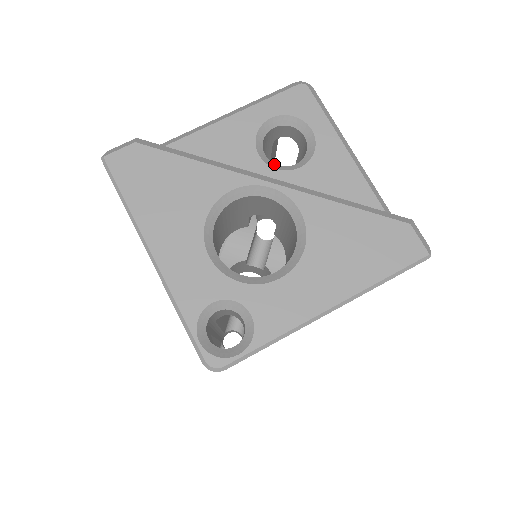
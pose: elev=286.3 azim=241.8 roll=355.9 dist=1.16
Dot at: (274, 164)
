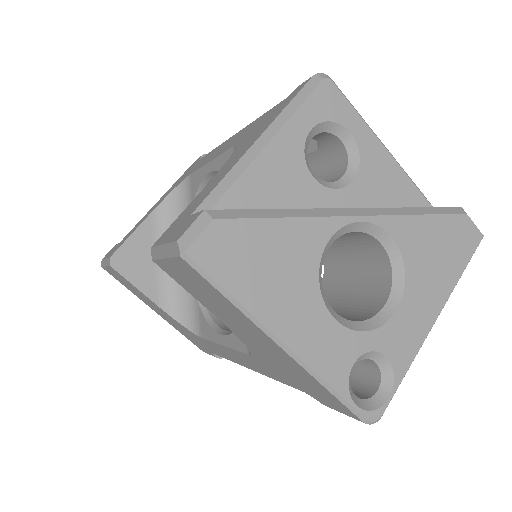
Dot at: (326, 182)
